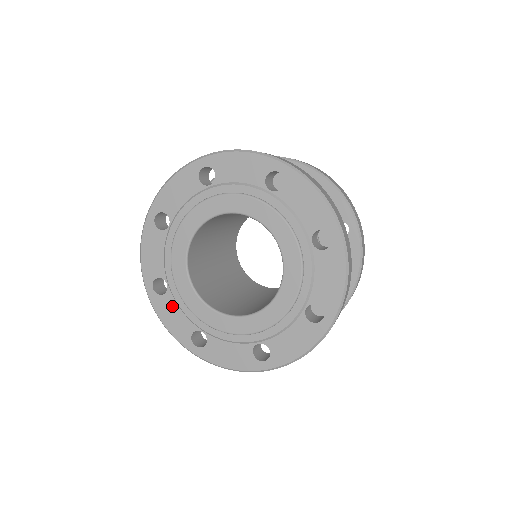
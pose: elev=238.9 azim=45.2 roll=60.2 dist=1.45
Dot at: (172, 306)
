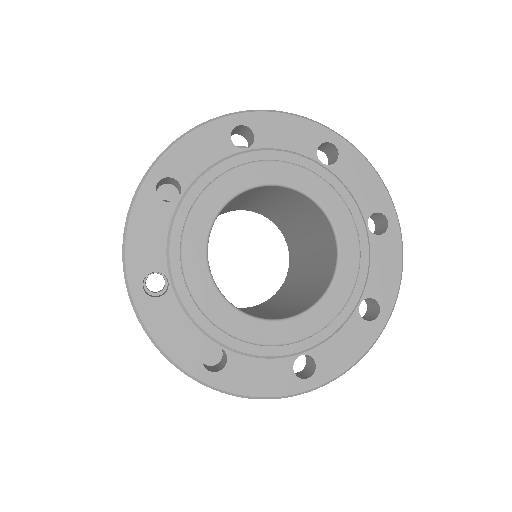
Dot at: (161, 222)
